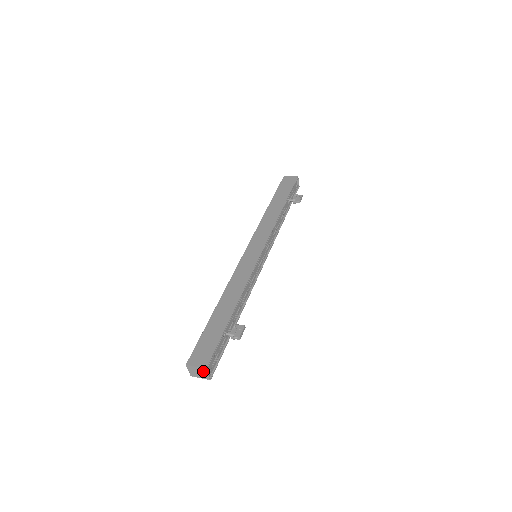
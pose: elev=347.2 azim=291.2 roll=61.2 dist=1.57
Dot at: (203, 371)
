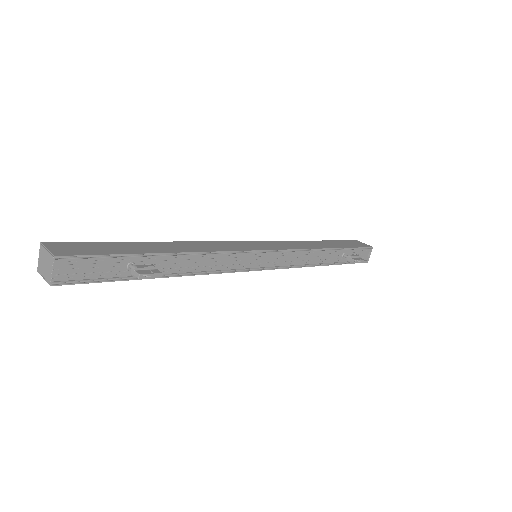
Dot at: (50, 261)
